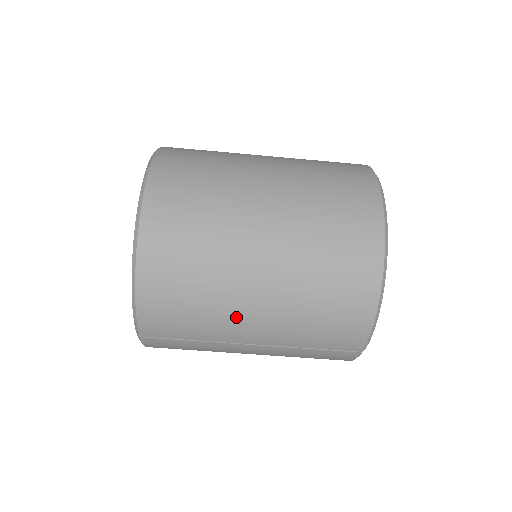
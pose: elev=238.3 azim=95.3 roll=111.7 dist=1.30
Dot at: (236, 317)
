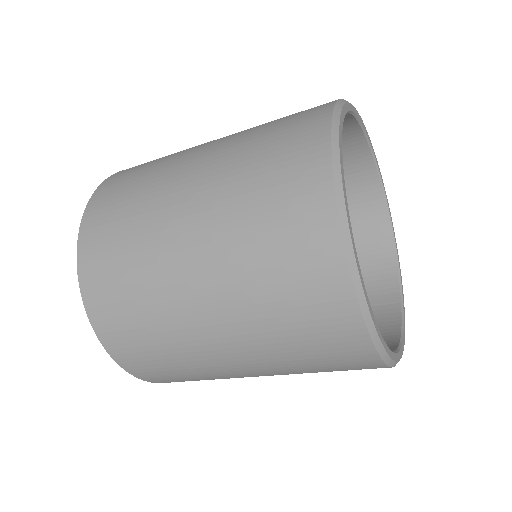
Dot at: occluded
